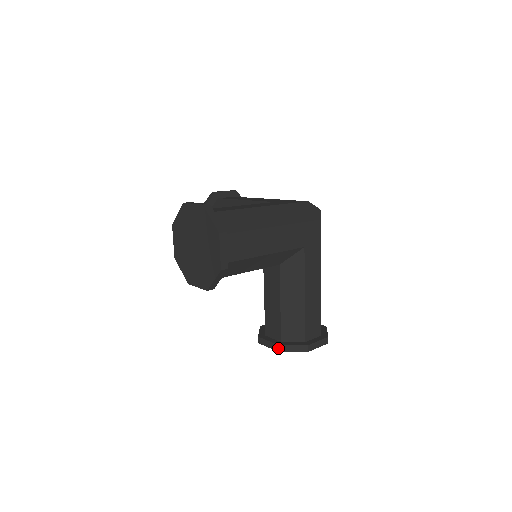
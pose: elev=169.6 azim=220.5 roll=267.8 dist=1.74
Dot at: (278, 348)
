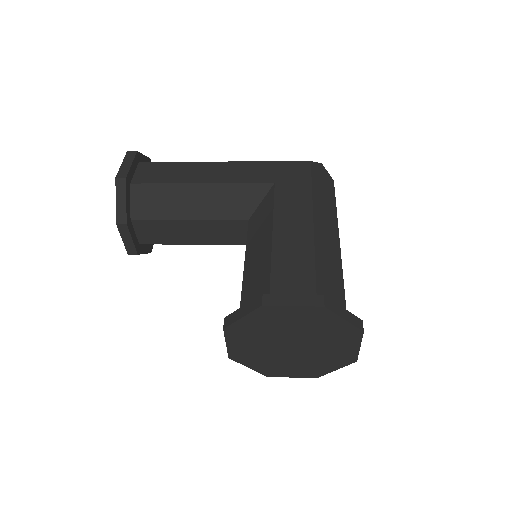
Dot at: occluded
